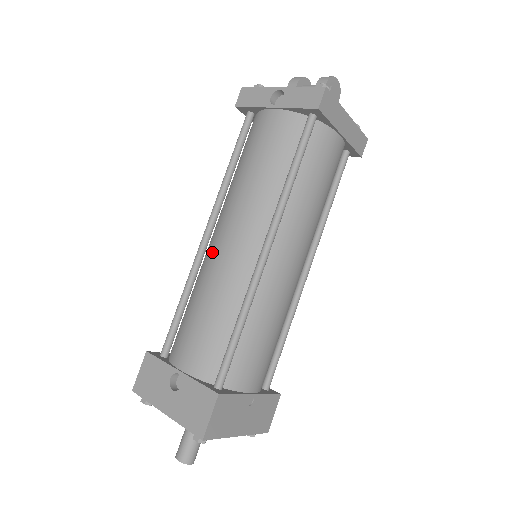
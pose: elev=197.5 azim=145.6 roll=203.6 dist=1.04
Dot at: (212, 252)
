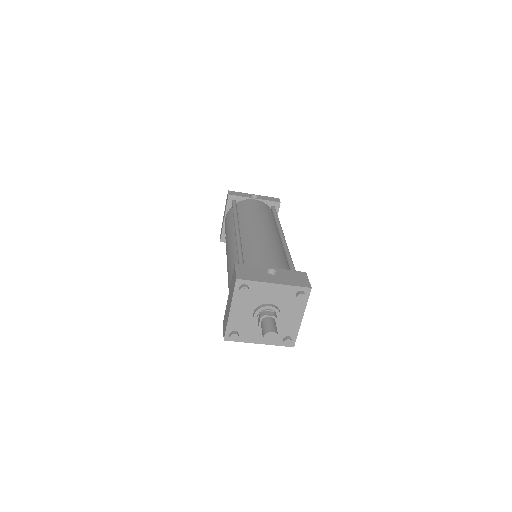
Dot at: (252, 233)
